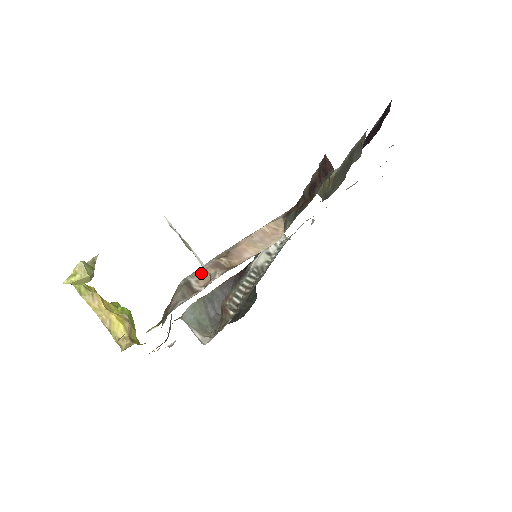
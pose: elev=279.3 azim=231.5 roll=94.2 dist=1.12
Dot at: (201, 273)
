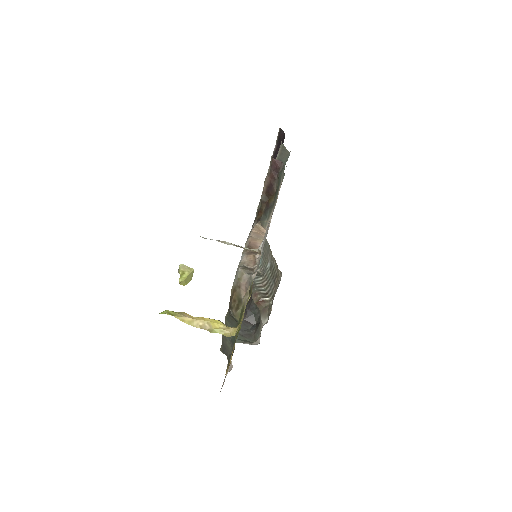
Dot at: (245, 261)
